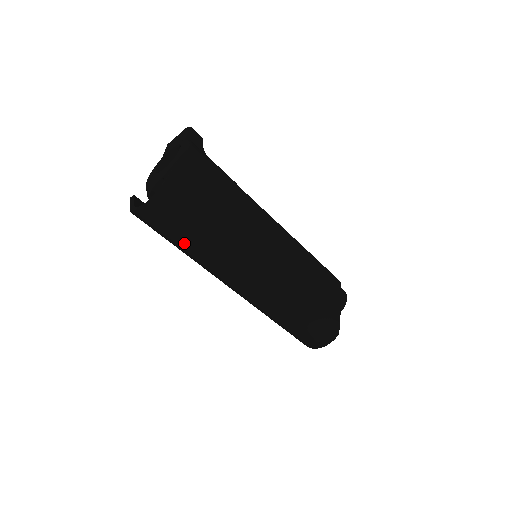
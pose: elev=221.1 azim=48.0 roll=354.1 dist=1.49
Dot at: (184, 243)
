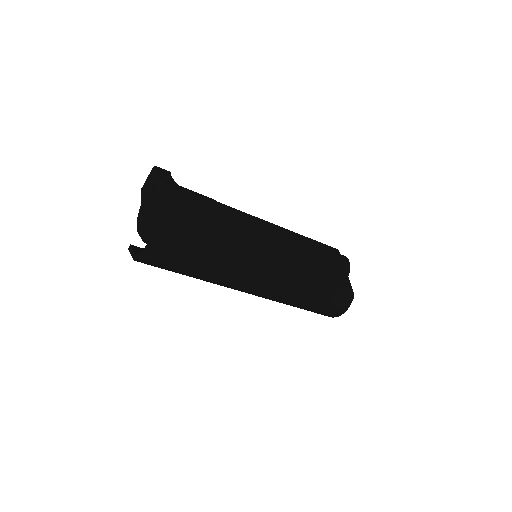
Dot at: (191, 269)
